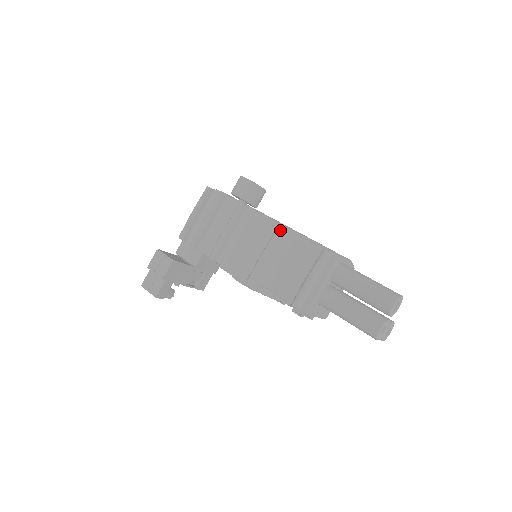
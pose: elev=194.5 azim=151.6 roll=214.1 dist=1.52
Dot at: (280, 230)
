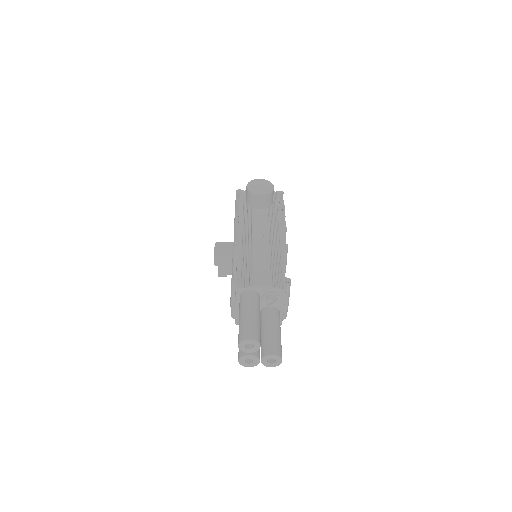
Dot at: (233, 248)
